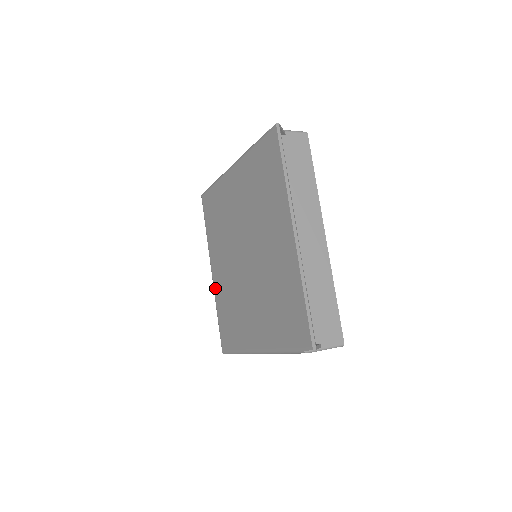
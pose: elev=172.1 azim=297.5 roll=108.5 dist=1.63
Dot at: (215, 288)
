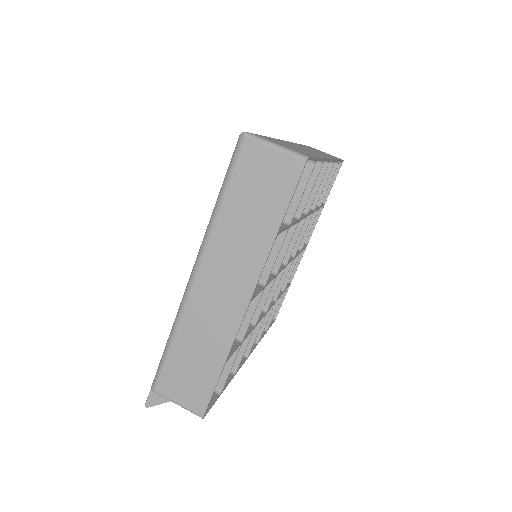
Dot at: occluded
